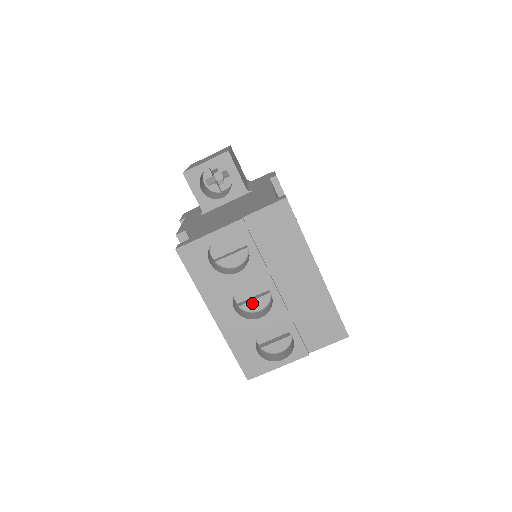
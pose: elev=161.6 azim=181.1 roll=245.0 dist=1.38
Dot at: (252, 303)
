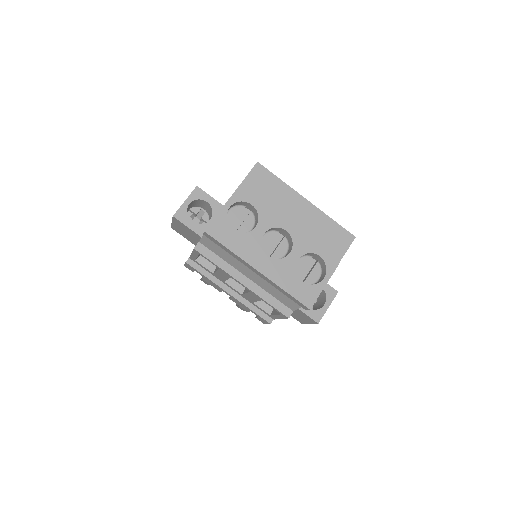
Dot at: (277, 251)
